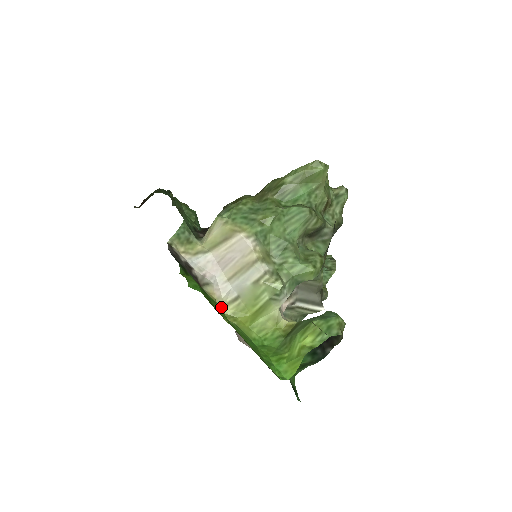
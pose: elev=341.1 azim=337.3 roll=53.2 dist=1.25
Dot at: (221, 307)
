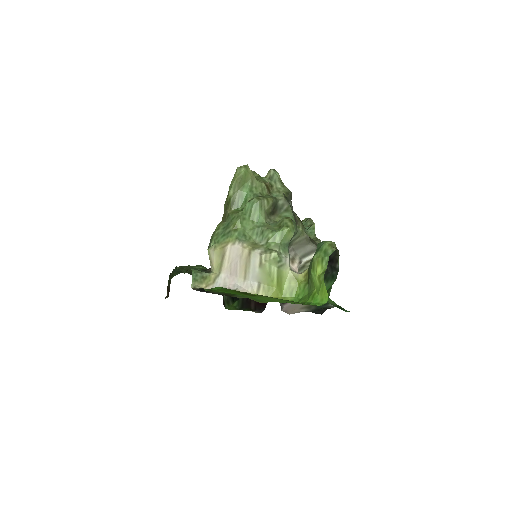
Dot at: occluded
